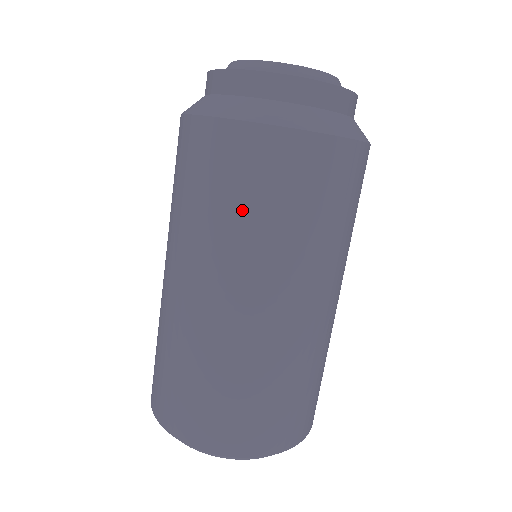
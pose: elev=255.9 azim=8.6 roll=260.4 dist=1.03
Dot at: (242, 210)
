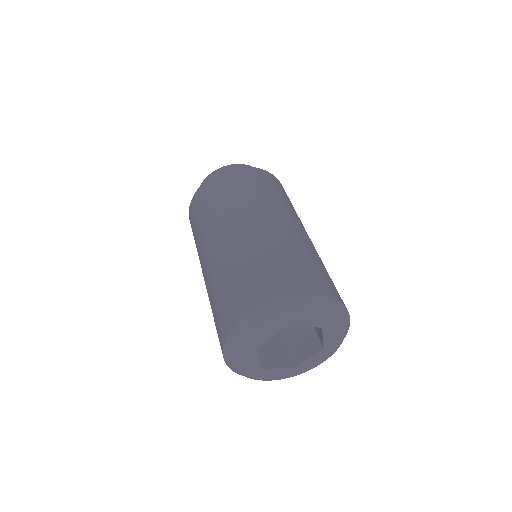
Dot at: (196, 230)
